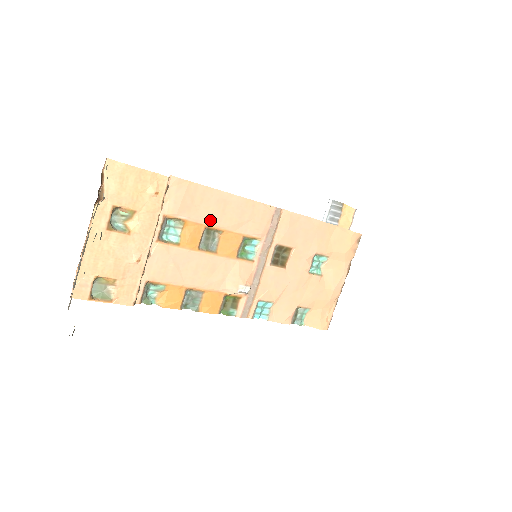
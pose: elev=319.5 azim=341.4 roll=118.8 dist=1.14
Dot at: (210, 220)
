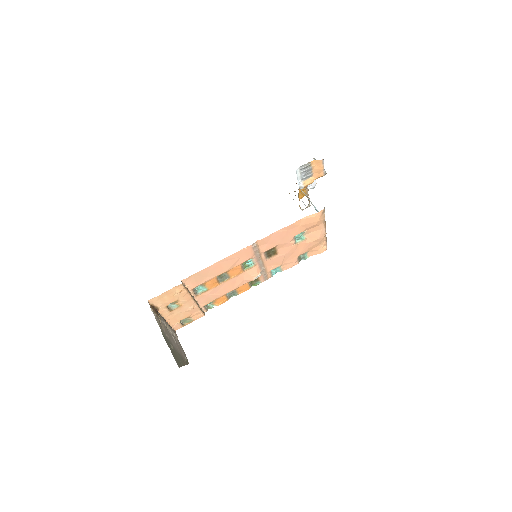
Dot at: (216, 274)
